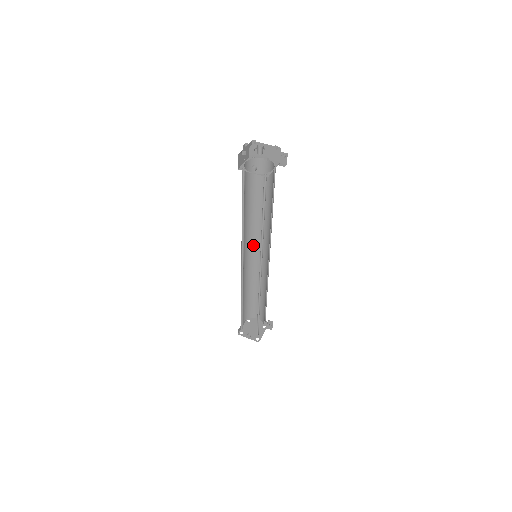
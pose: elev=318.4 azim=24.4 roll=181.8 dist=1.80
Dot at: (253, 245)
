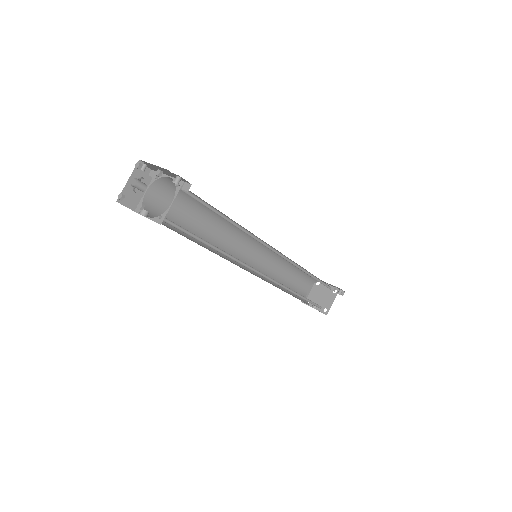
Dot at: (252, 239)
